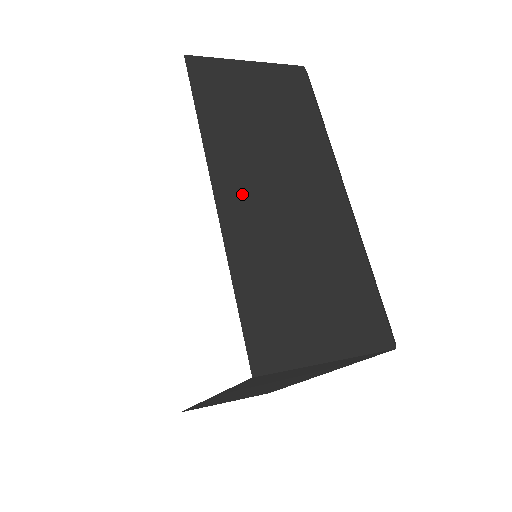
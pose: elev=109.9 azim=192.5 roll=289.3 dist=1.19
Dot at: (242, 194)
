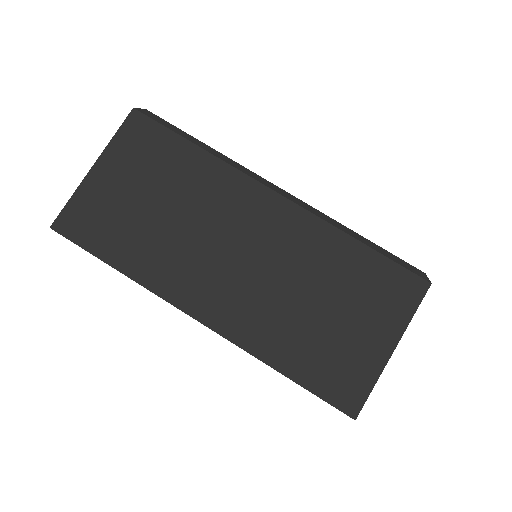
Dot at: (214, 295)
